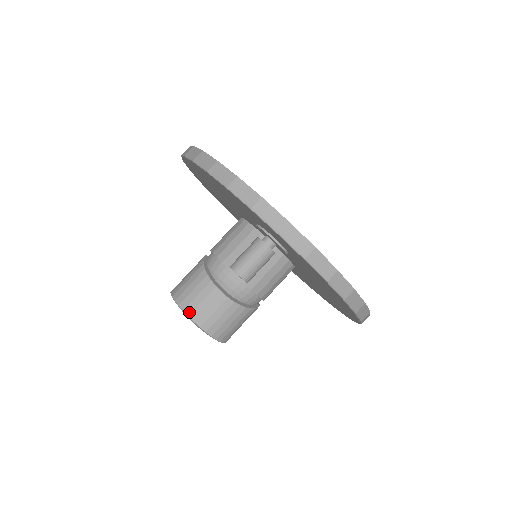
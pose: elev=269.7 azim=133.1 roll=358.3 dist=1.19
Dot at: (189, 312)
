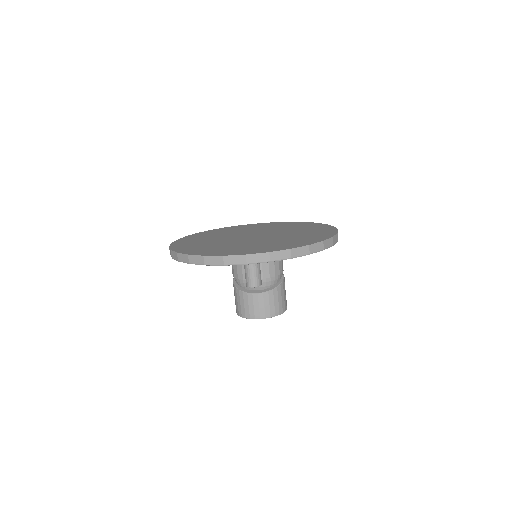
Dot at: (253, 317)
